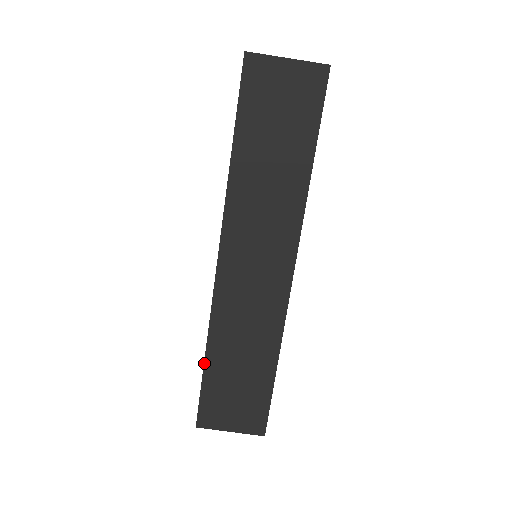
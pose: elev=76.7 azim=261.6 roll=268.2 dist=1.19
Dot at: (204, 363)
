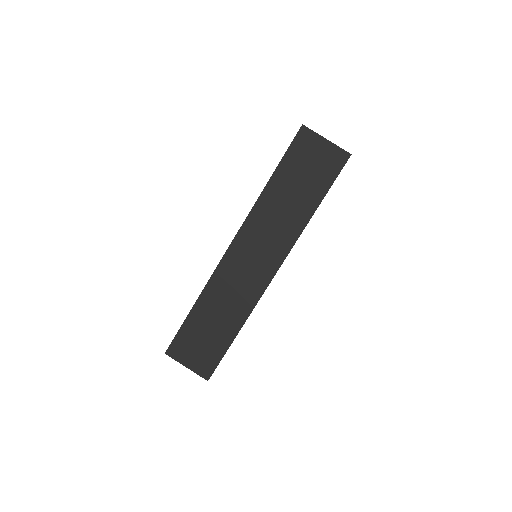
Dot at: (190, 310)
